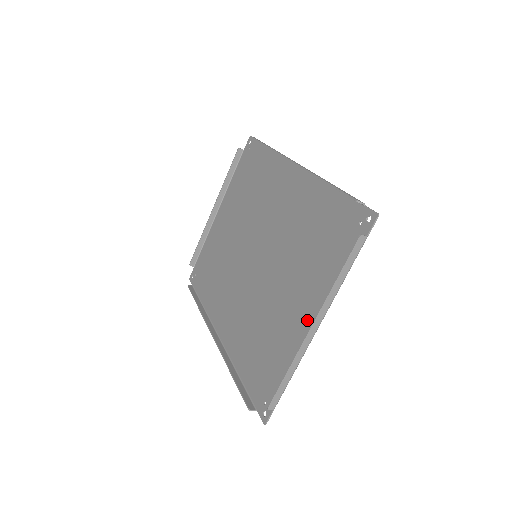
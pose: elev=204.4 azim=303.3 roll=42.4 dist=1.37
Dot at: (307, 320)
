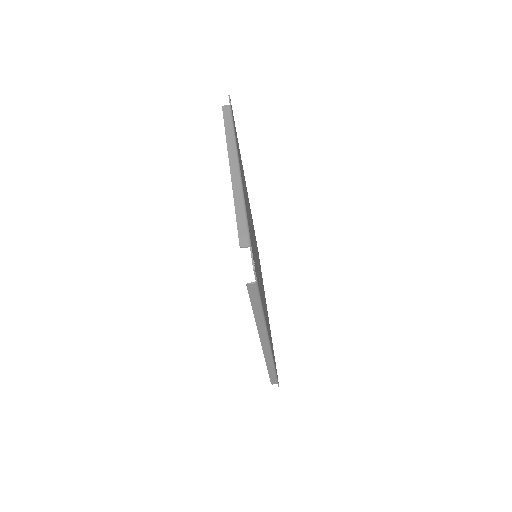
Dot at: occluded
